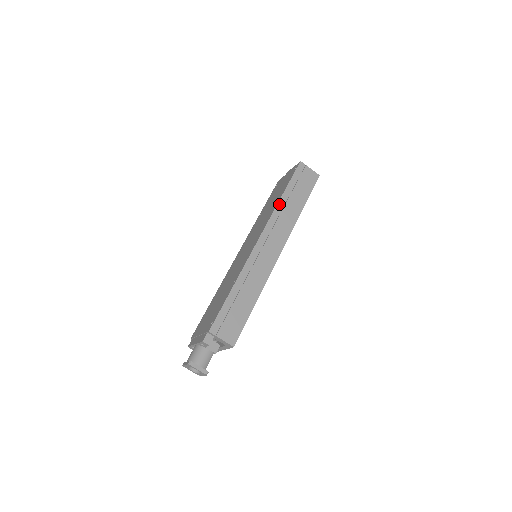
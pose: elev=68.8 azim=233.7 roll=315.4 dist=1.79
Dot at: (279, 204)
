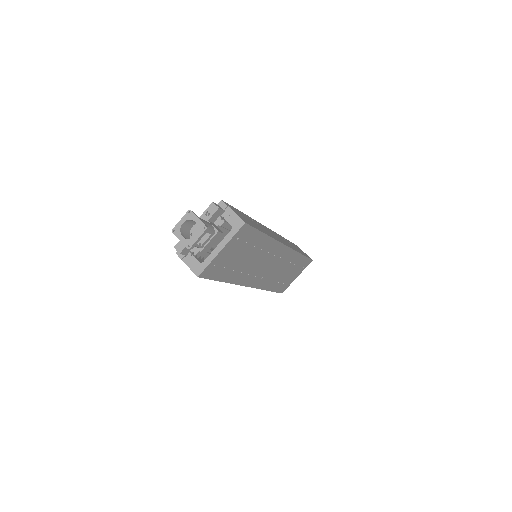
Dot at: (282, 237)
